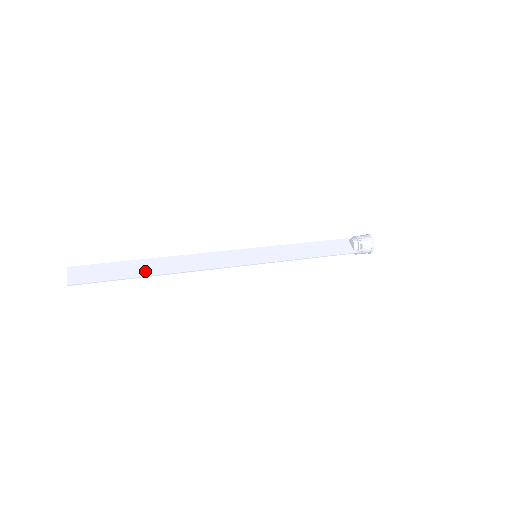
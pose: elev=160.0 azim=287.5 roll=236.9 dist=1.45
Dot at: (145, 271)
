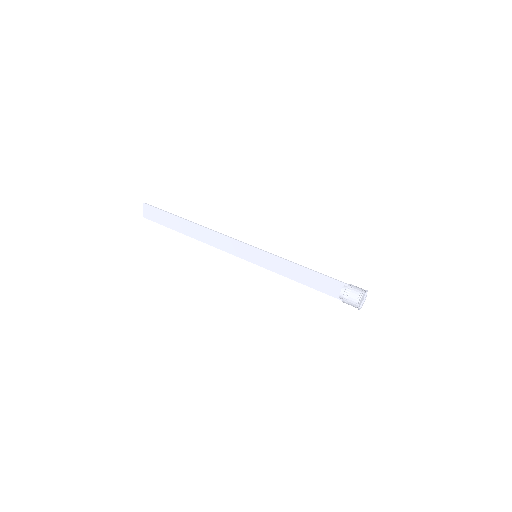
Dot at: (182, 229)
